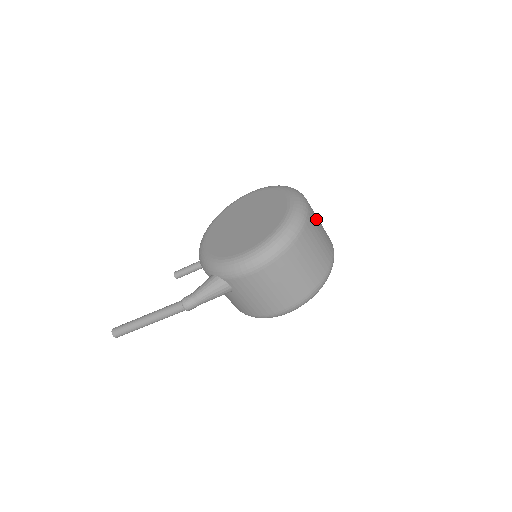
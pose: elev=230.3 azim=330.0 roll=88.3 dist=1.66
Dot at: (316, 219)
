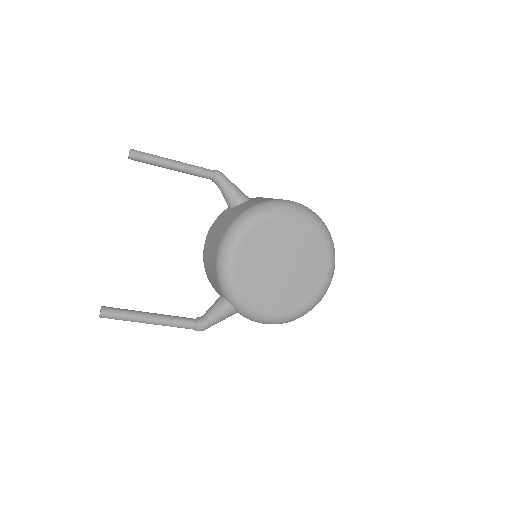
Dot at: occluded
